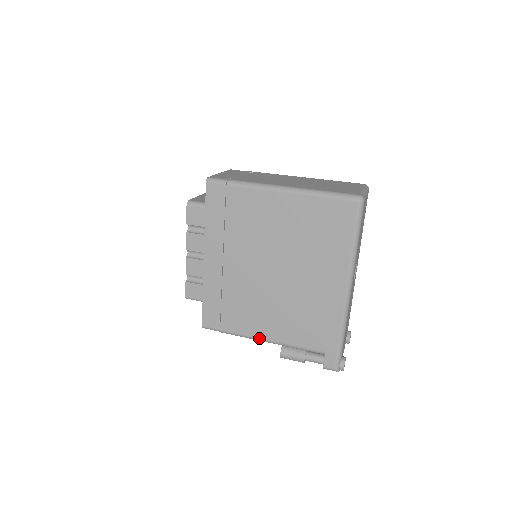
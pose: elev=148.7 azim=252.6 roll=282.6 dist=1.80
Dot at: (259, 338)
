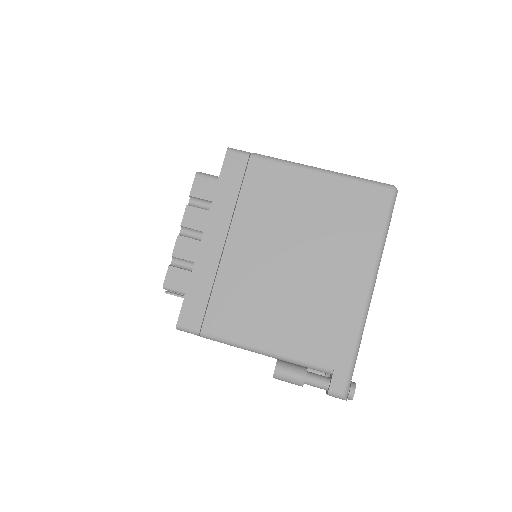
Dot at: (251, 345)
